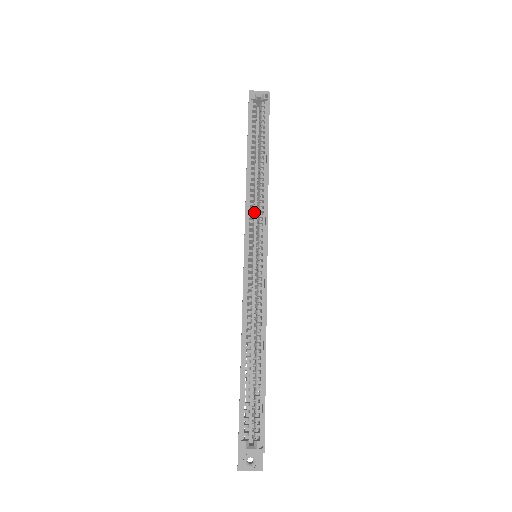
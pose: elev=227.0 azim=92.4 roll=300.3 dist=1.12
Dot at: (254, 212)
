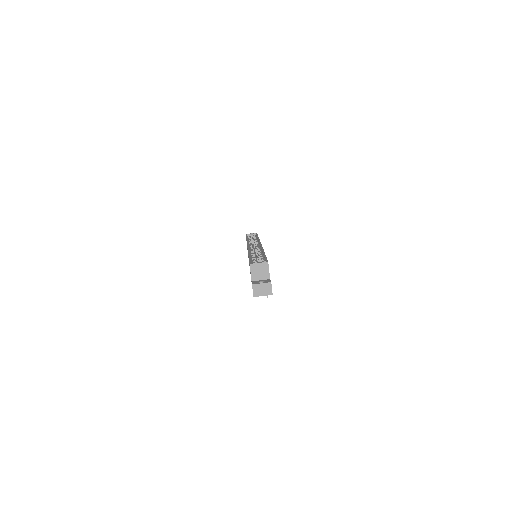
Dot at: occluded
